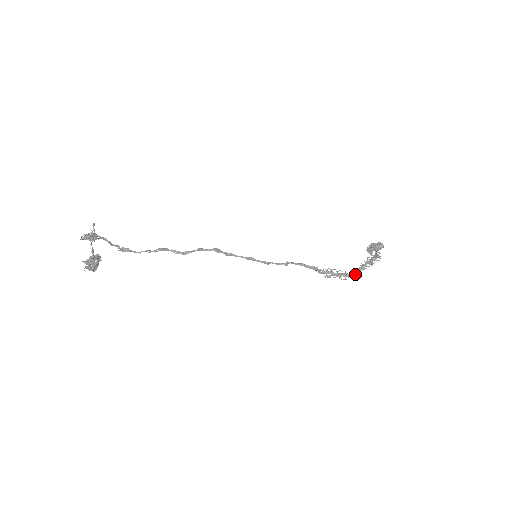
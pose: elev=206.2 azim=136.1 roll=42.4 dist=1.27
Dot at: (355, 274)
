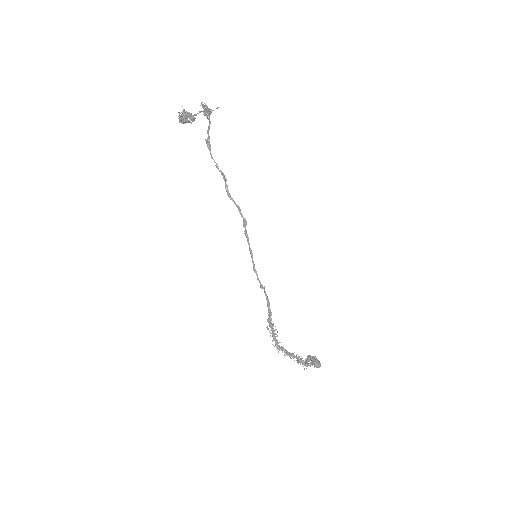
Dot at: (282, 352)
